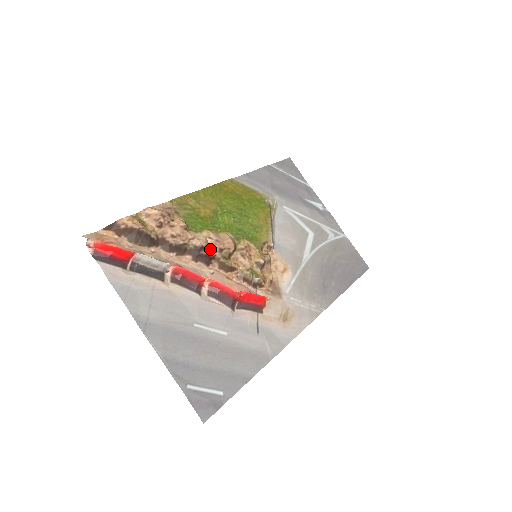
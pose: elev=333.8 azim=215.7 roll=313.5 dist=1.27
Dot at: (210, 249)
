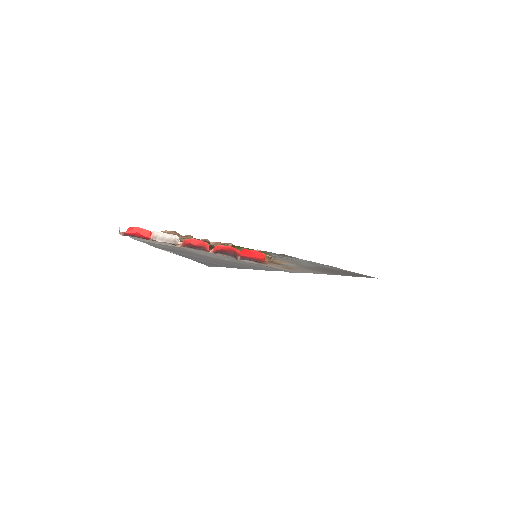
Dot at: occluded
